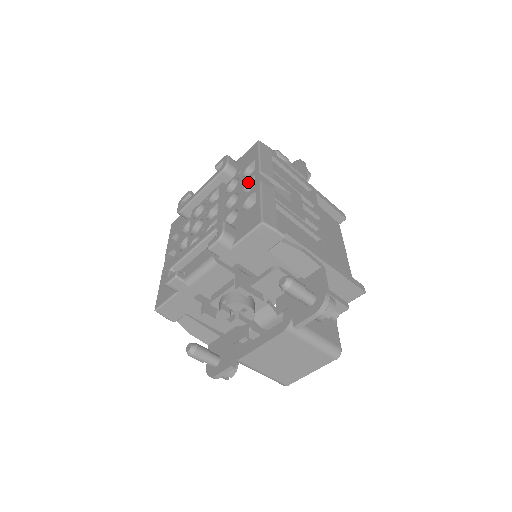
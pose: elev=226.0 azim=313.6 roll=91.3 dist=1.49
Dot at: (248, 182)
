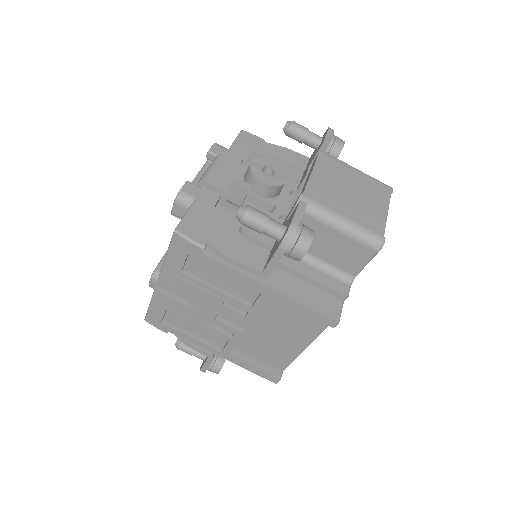
Dot at: occluded
